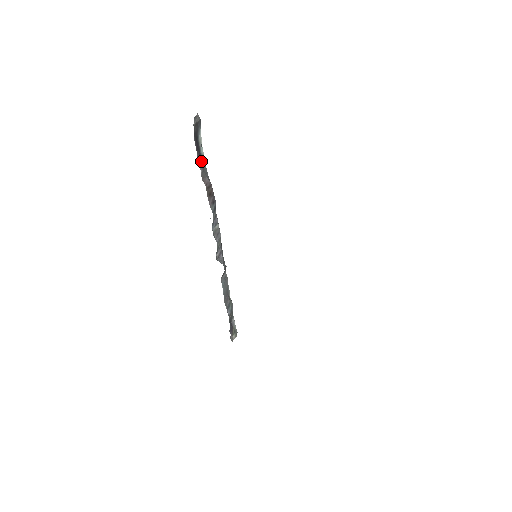
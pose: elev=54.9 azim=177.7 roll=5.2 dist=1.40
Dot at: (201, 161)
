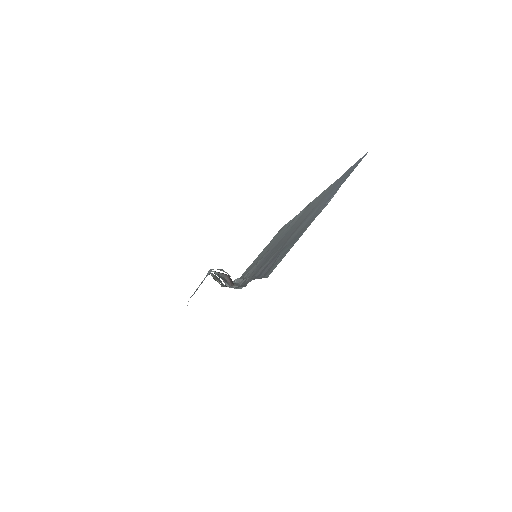
Dot at: occluded
